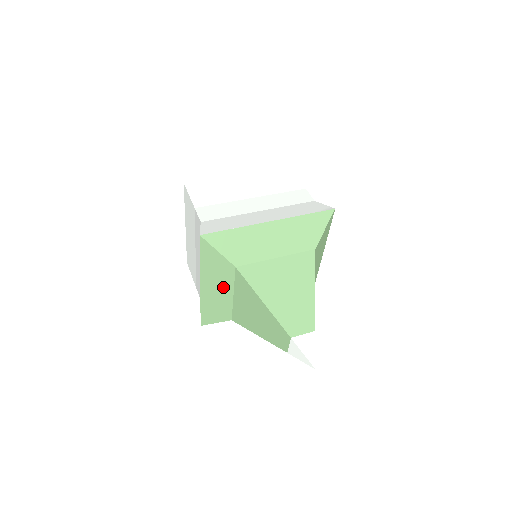
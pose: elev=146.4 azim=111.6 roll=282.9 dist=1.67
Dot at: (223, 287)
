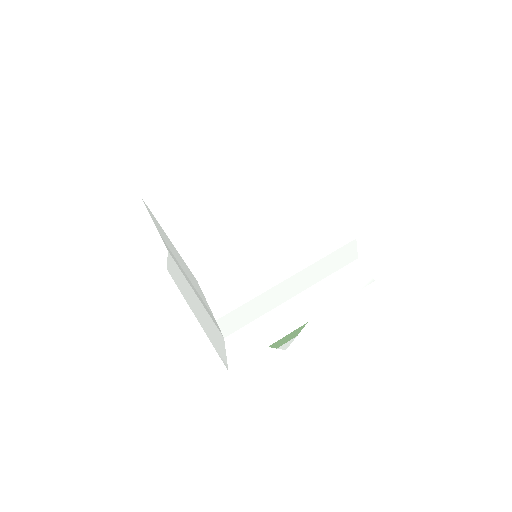
Dot at: occluded
